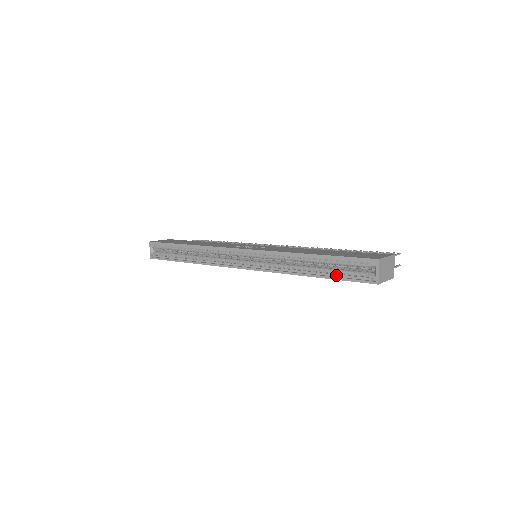
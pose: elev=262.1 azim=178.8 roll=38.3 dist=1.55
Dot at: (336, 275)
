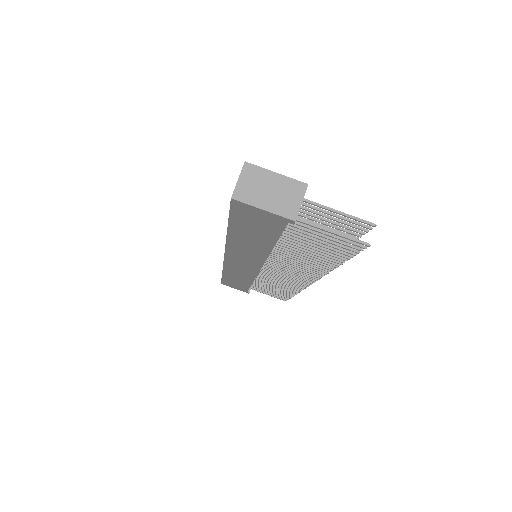
Dot at: occluded
